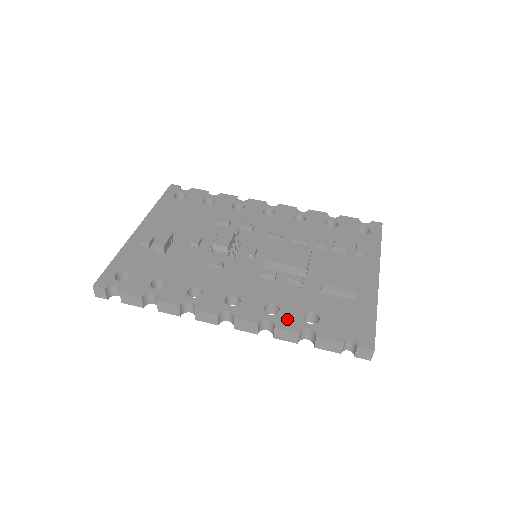
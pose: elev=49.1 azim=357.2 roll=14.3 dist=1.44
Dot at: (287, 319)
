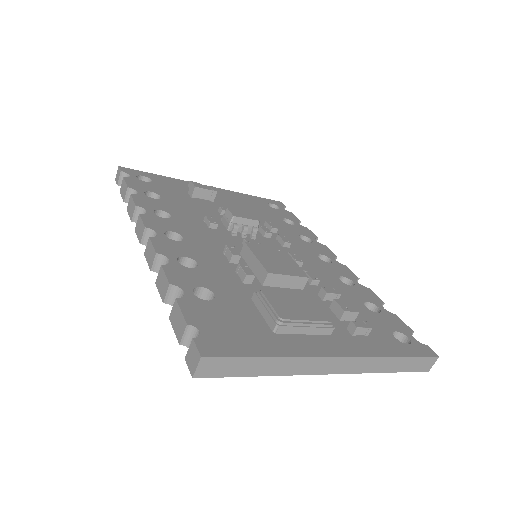
Dot at: (183, 273)
